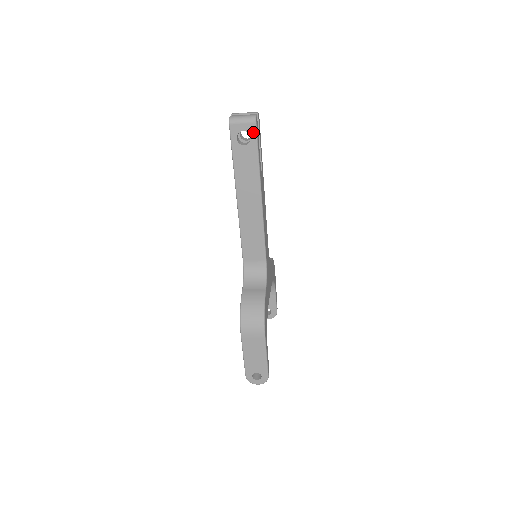
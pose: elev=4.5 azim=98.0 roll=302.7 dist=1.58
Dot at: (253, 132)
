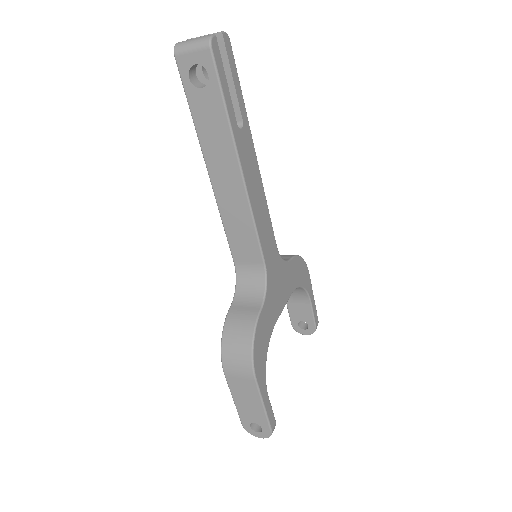
Dot at: (210, 64)
